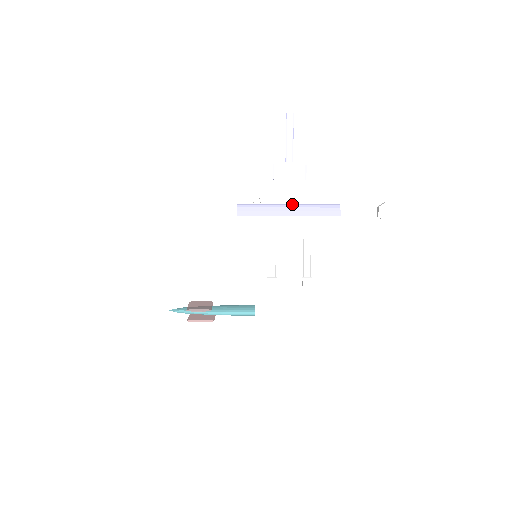
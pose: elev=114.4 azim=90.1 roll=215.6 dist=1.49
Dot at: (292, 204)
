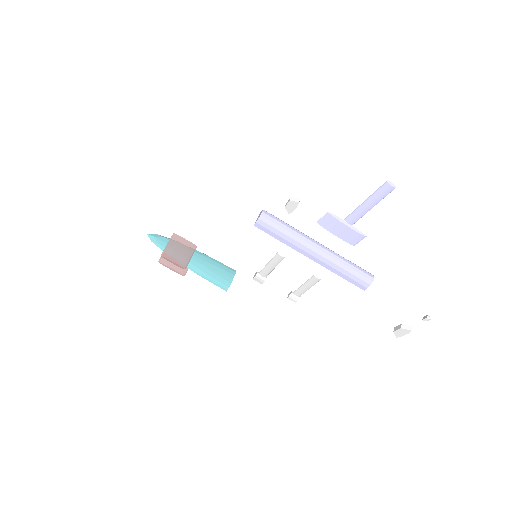
Dot at: (323, 250)
